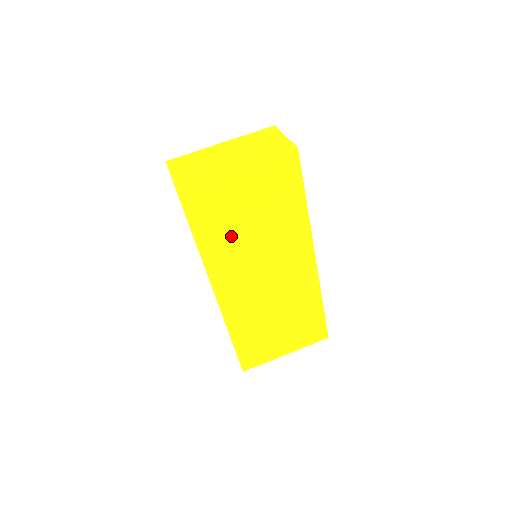
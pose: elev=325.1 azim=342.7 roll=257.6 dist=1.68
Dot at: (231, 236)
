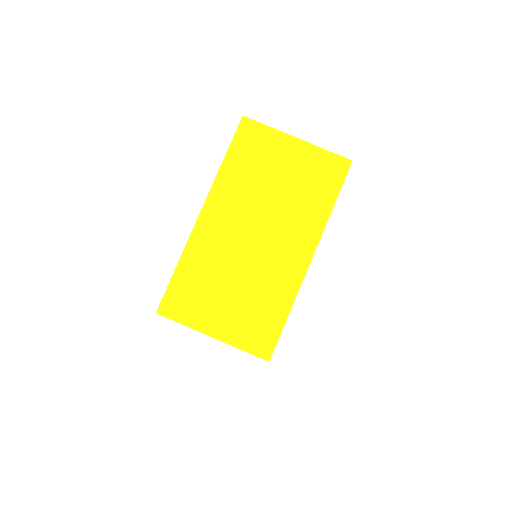
Dot at: occluded
